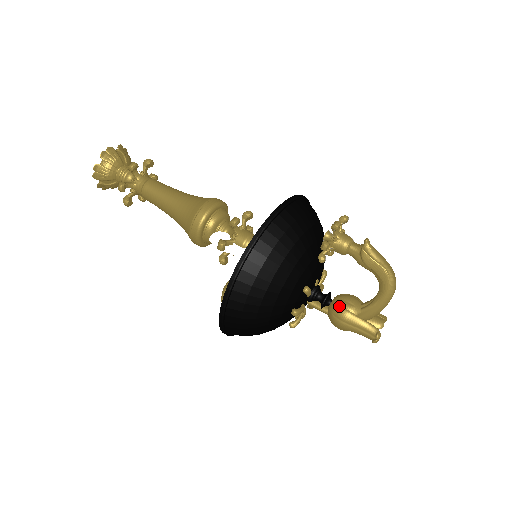
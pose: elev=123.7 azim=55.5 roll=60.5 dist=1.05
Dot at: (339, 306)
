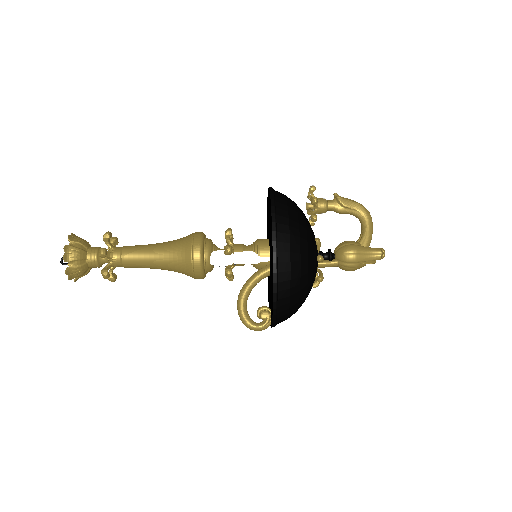
Dot at: (344, 246)
